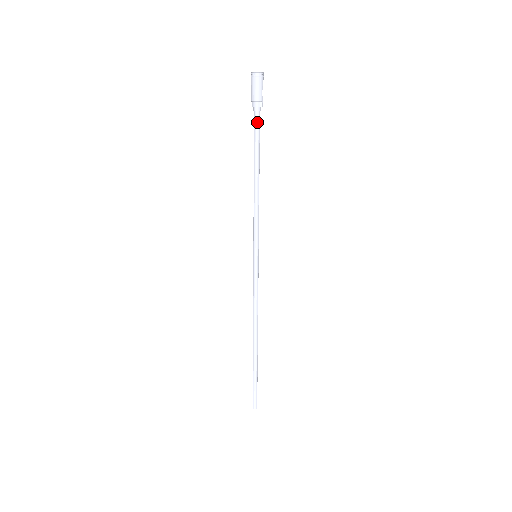
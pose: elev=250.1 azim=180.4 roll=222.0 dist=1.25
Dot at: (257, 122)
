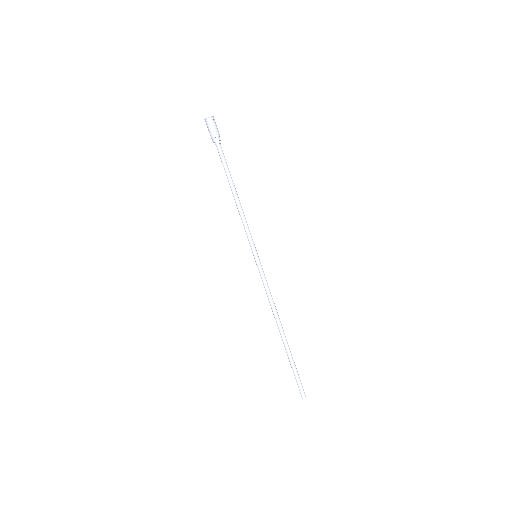
Dot at: (222, 152)
